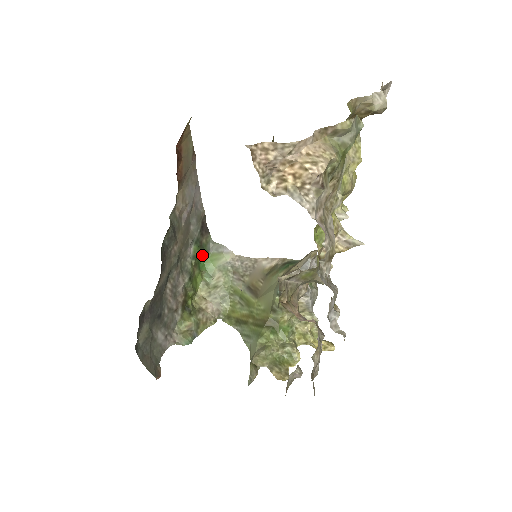
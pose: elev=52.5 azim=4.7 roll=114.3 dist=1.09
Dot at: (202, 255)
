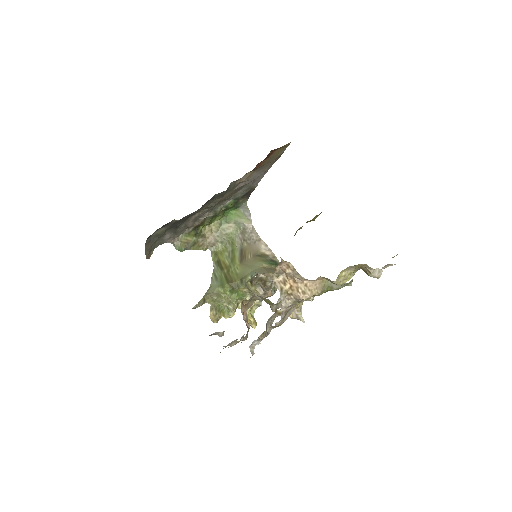
Dot at: (233, 207)
